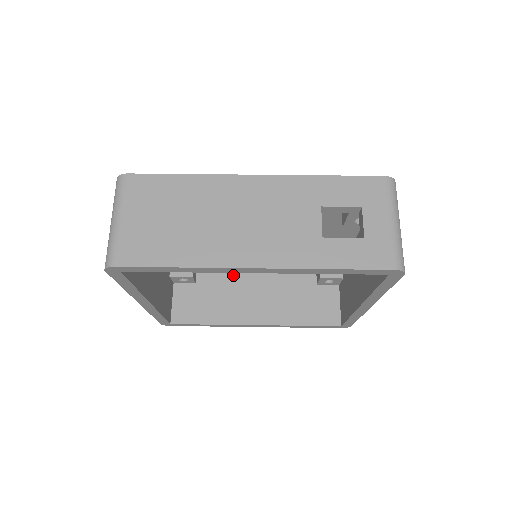
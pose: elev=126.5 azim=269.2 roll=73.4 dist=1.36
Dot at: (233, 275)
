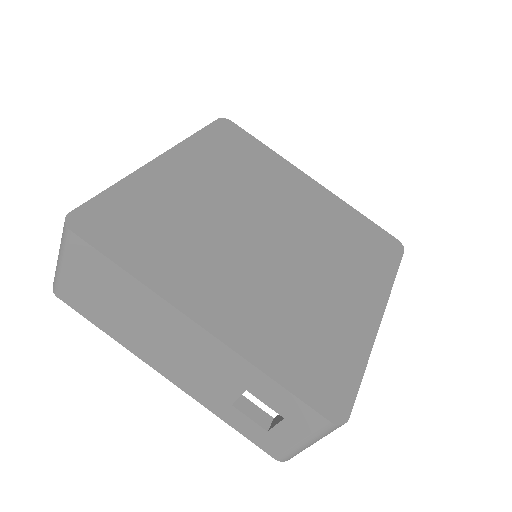
Dot at: occluded
